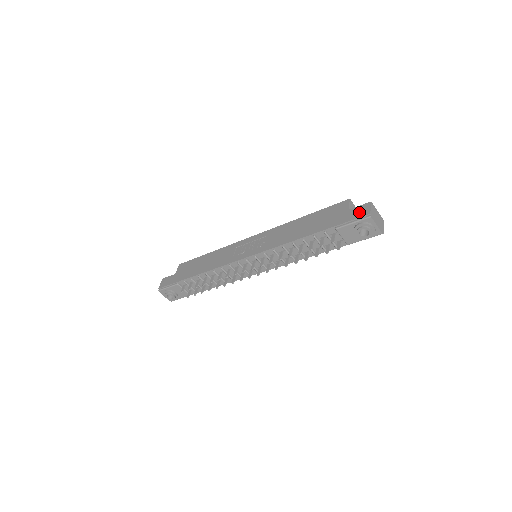
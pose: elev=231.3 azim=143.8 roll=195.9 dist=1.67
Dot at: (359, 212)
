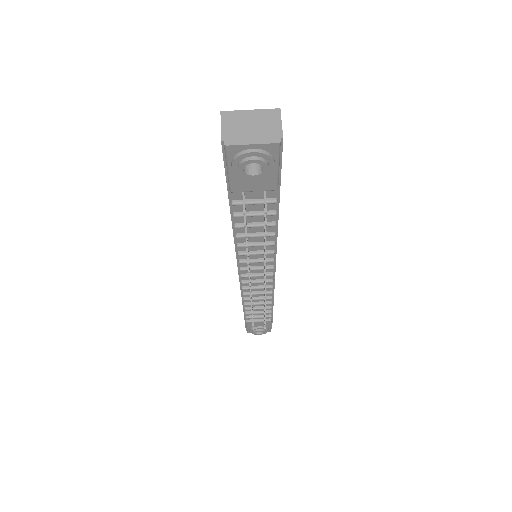
Dot at: occluded
